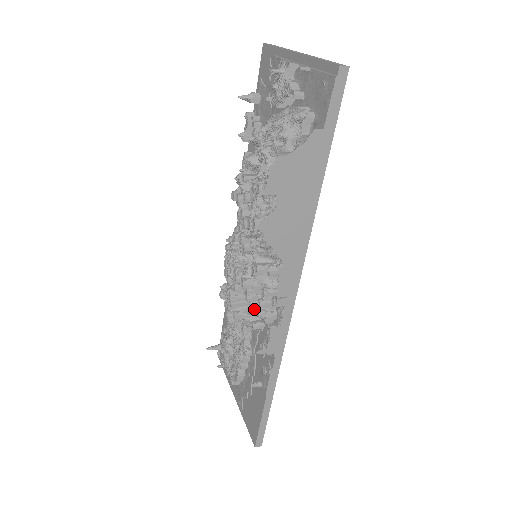
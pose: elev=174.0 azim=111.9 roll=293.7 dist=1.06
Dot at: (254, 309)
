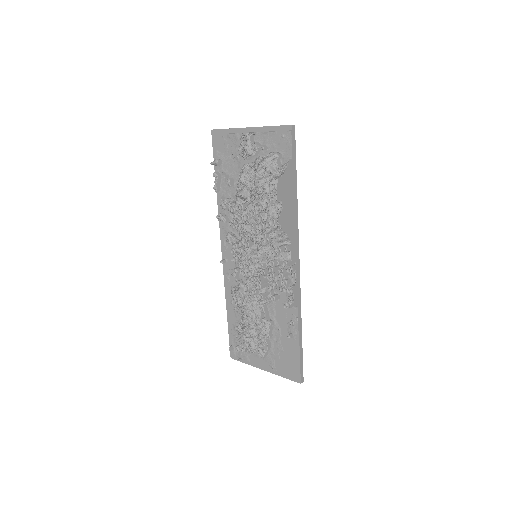
Dot at: (278, 281)
